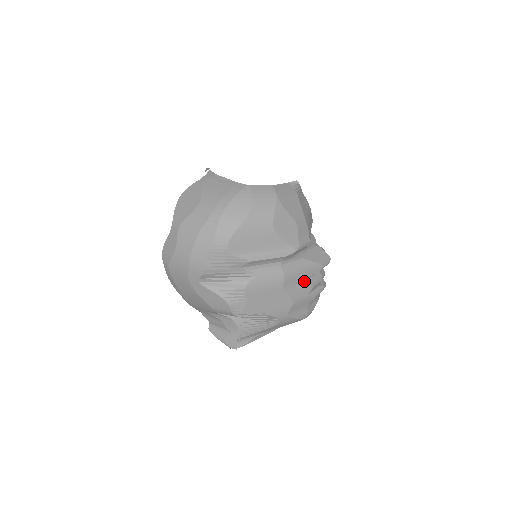
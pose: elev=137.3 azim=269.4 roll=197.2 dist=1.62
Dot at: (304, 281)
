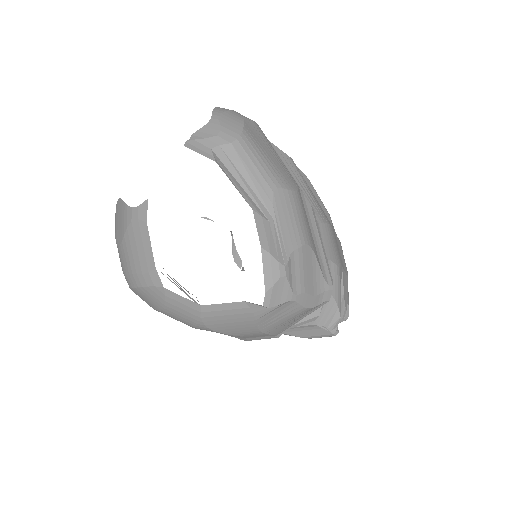
Dot at: occluded
